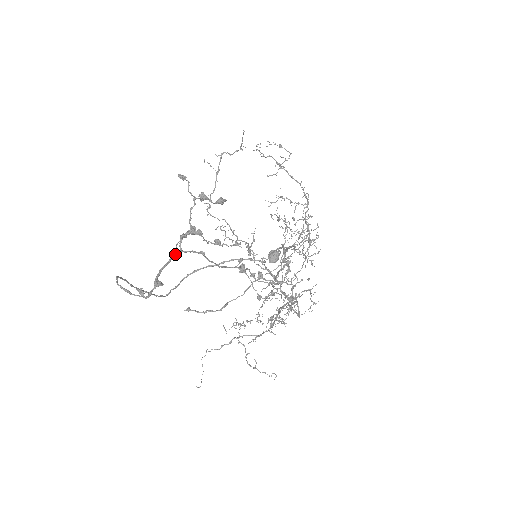
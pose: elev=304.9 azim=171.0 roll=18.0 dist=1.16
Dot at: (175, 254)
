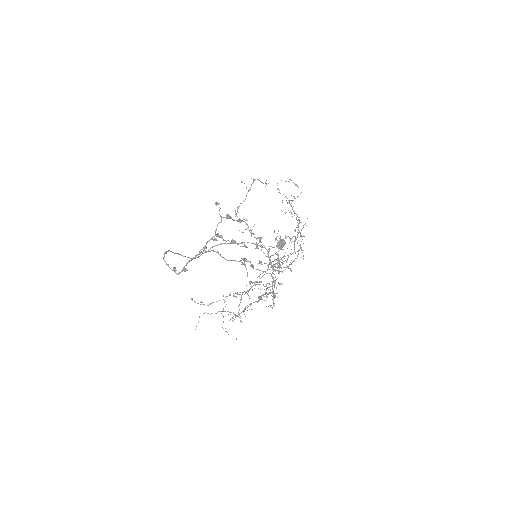
Dot at: (199, 254)
